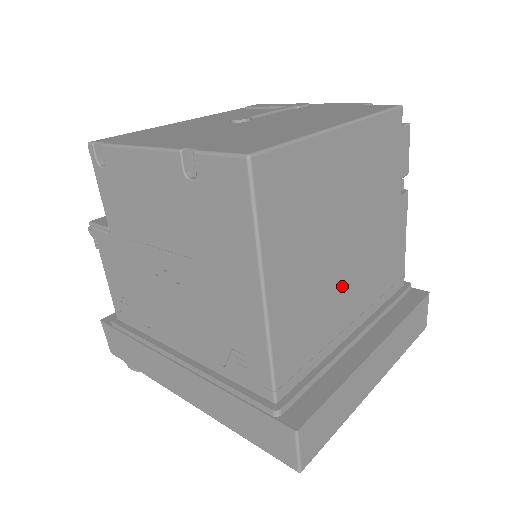
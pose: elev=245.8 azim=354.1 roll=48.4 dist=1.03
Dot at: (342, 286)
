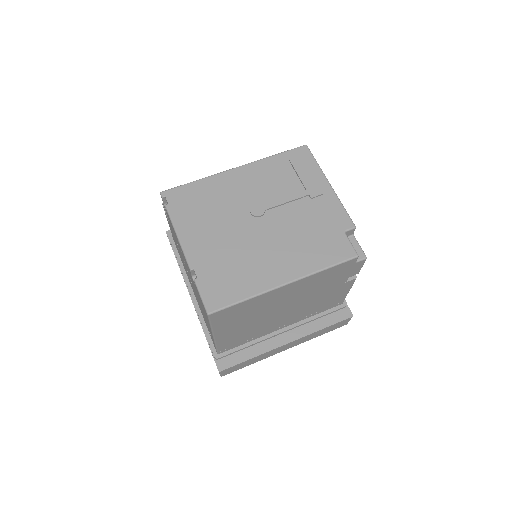
Dot at: (276, 320)
